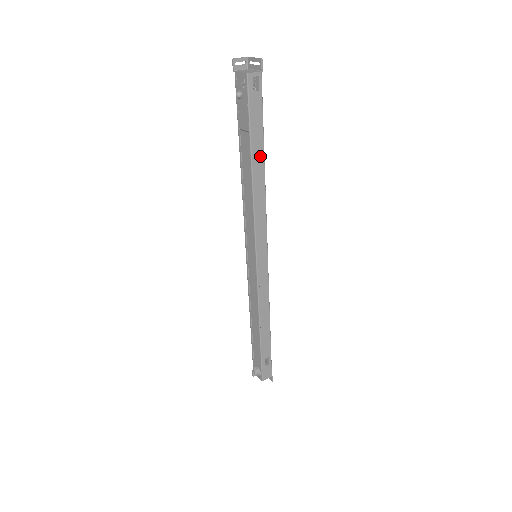
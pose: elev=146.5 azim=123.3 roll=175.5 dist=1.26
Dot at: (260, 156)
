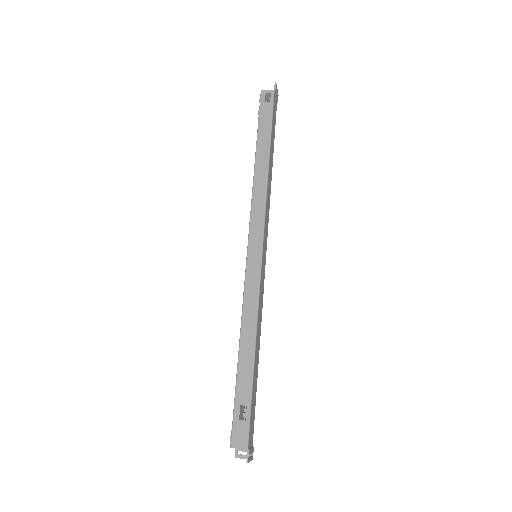
Dot at: (265, 150)
